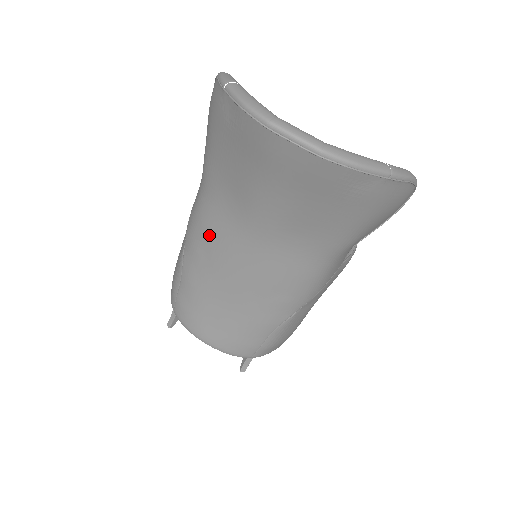
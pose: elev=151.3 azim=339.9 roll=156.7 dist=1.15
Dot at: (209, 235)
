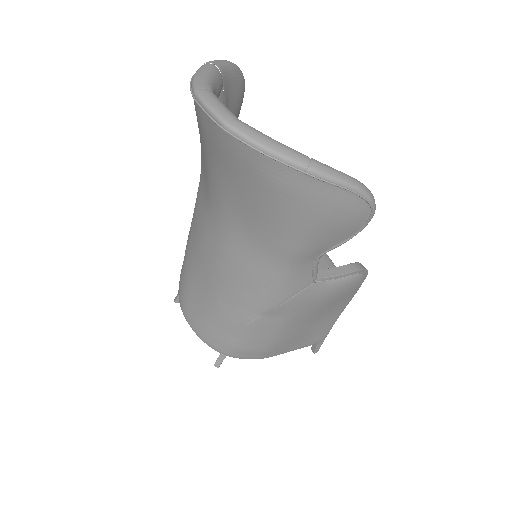
Dot at: (196, 213)
